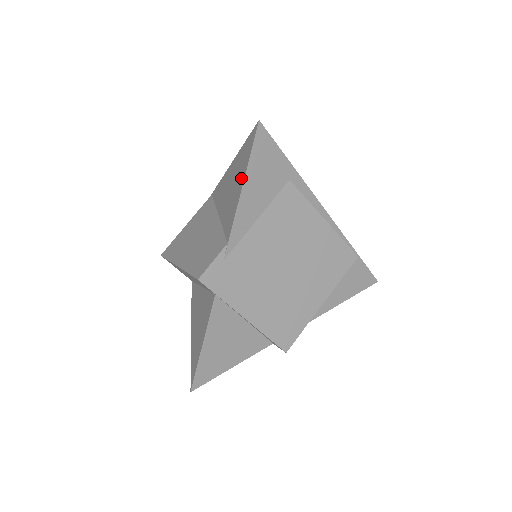
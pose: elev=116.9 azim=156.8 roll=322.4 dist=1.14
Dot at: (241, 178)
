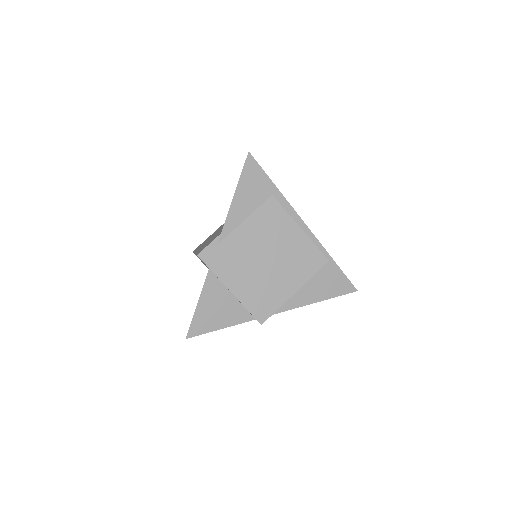
Dot at: occluded
